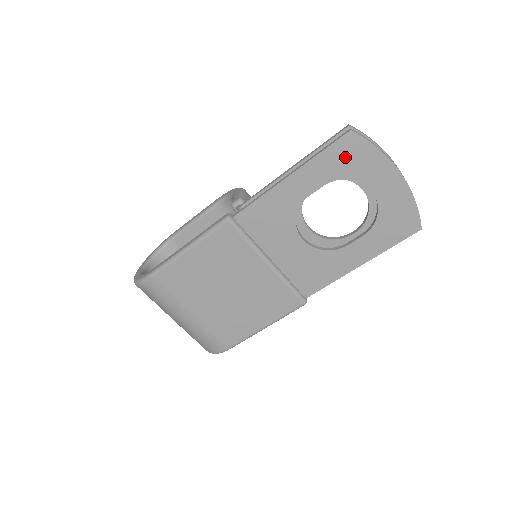
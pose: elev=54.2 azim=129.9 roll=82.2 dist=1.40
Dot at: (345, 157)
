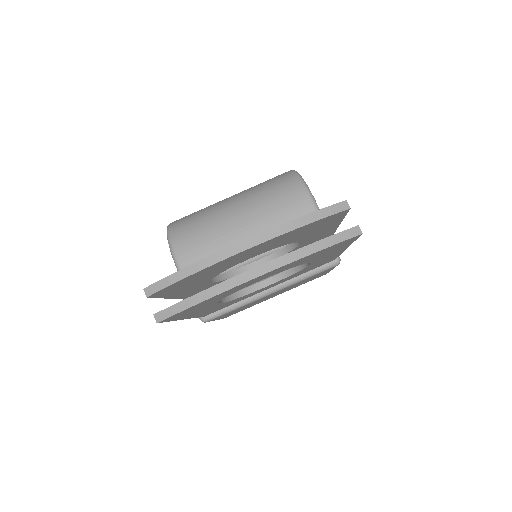
Dot at: (192, 310)
